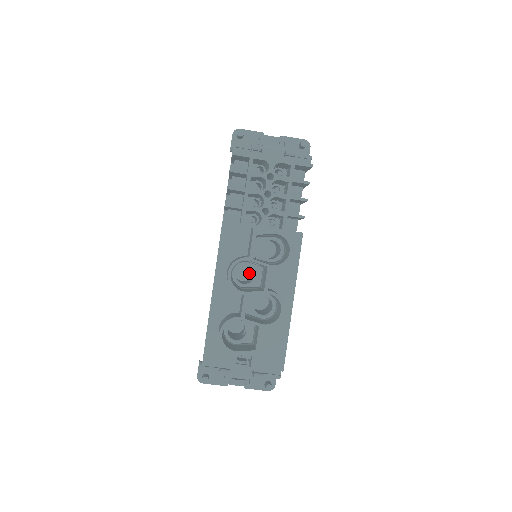
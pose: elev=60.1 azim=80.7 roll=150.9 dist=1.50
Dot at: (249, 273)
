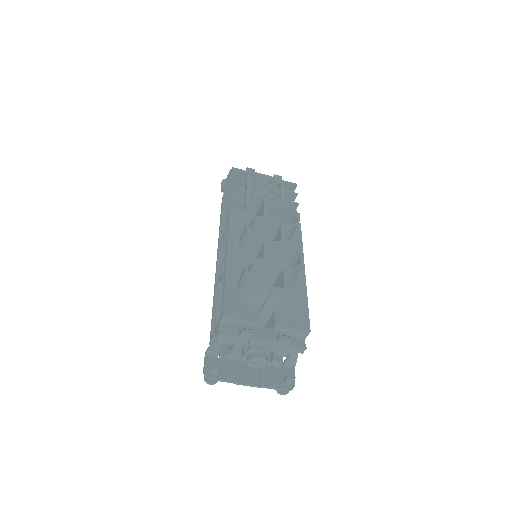
Dot at: occluded
